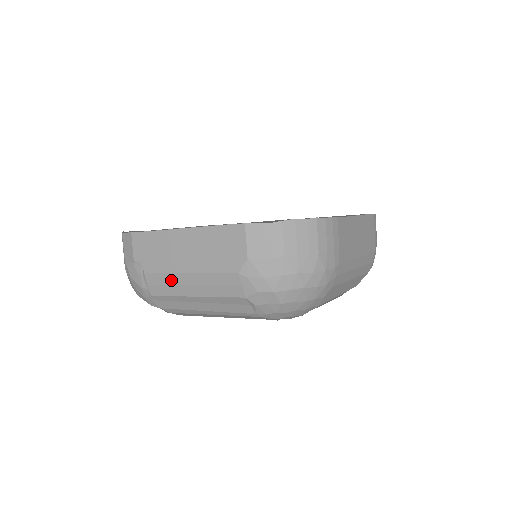
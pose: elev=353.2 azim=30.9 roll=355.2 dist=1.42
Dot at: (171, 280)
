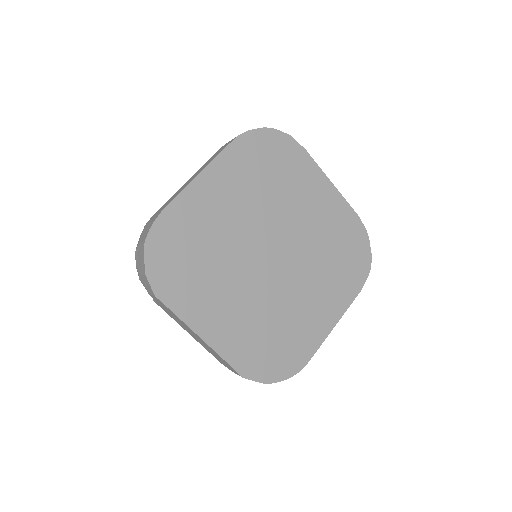
Dot at: occluded
